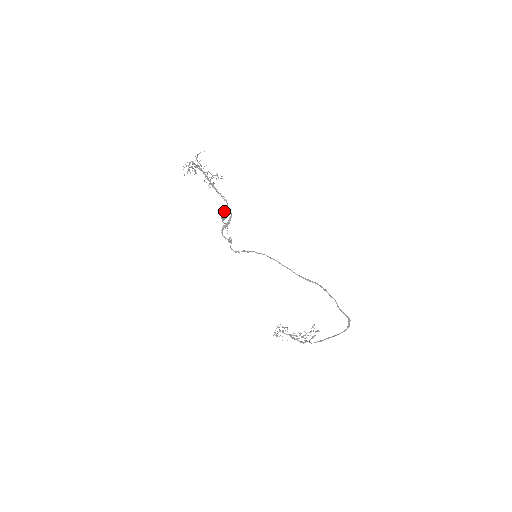
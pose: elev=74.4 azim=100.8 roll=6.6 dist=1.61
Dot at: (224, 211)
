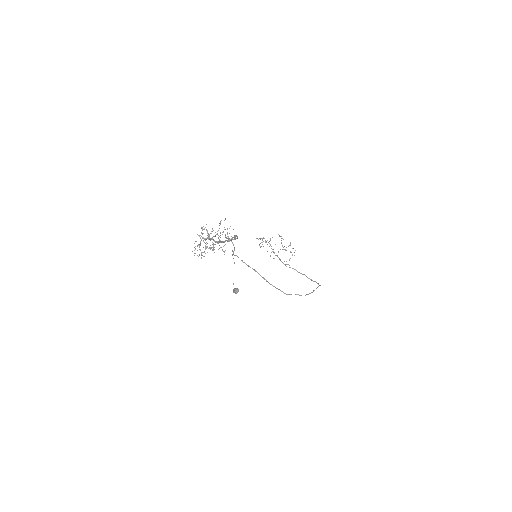
Dot at: occluded
